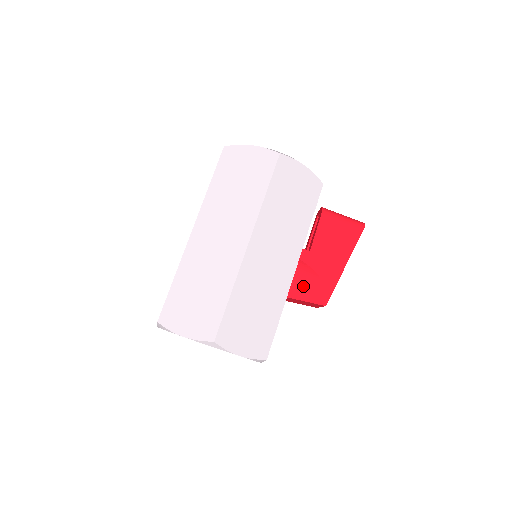
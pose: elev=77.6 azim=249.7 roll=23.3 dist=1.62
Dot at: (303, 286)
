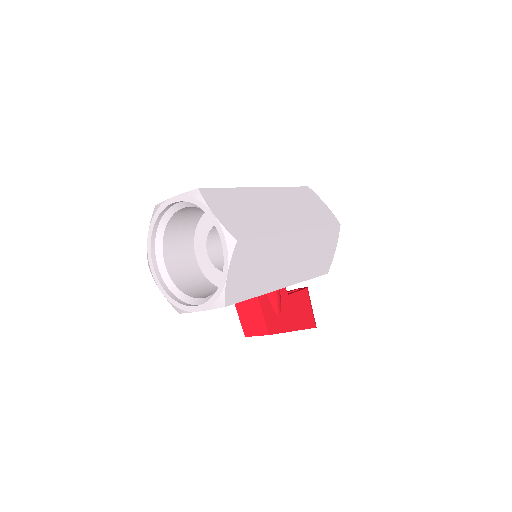
Dot at: (270, 305)
